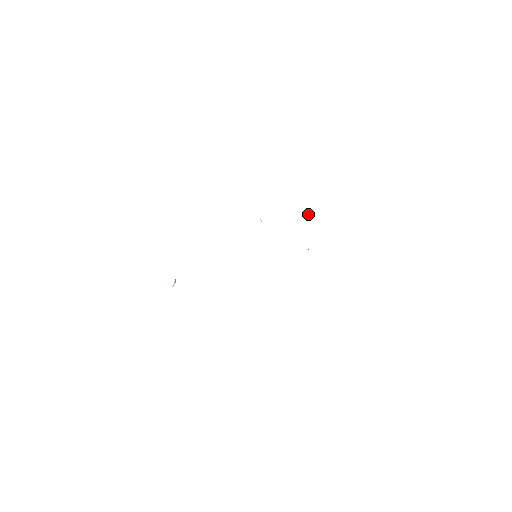
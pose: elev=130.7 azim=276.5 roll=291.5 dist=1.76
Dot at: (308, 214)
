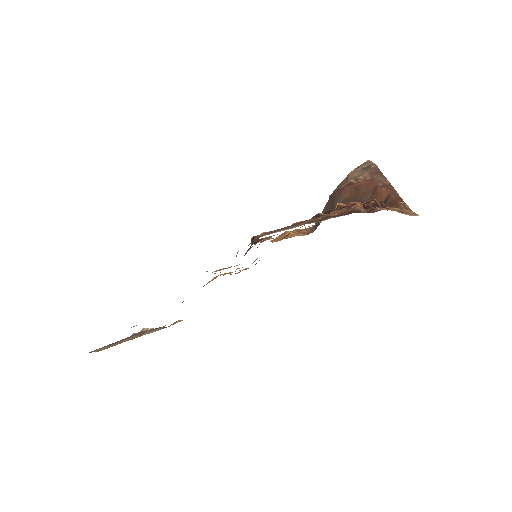
Dot at: (337, 203)
